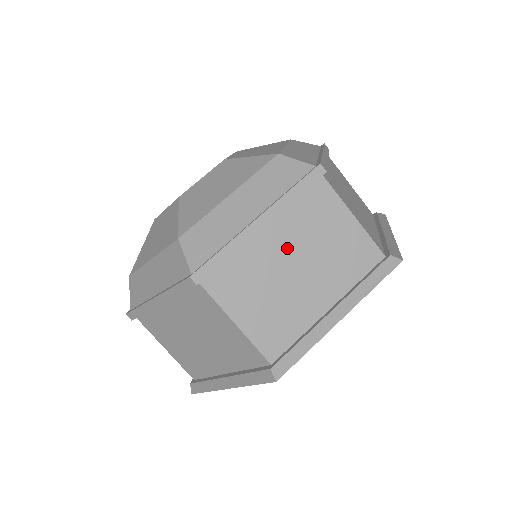
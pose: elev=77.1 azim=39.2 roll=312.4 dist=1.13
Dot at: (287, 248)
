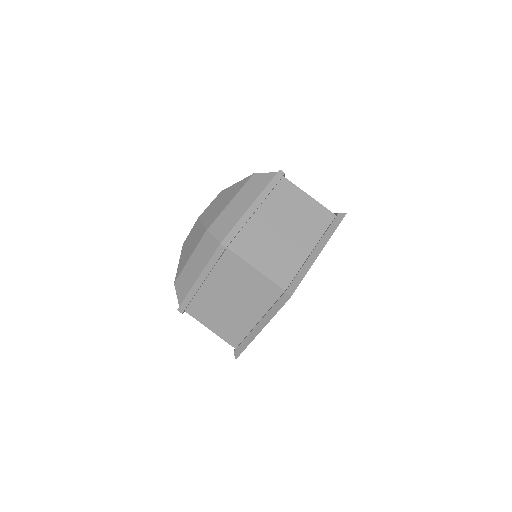
Dot at: (274, 220)
